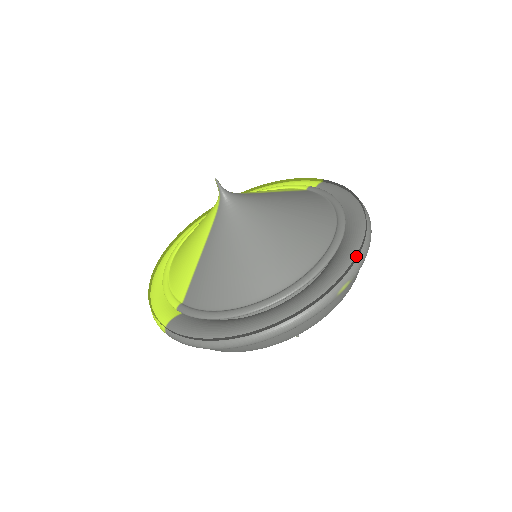
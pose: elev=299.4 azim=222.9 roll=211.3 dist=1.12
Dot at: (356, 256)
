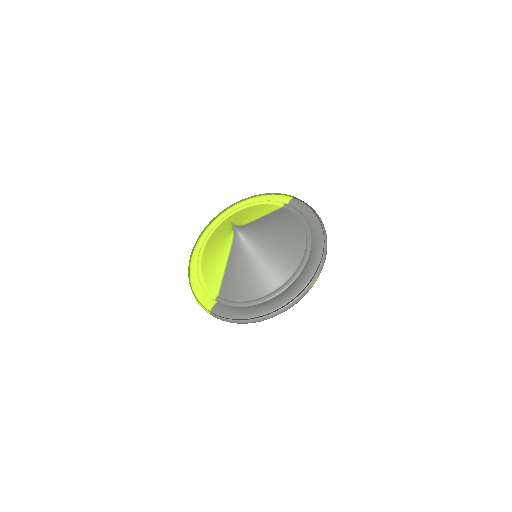
Dot at: (320, 263)
